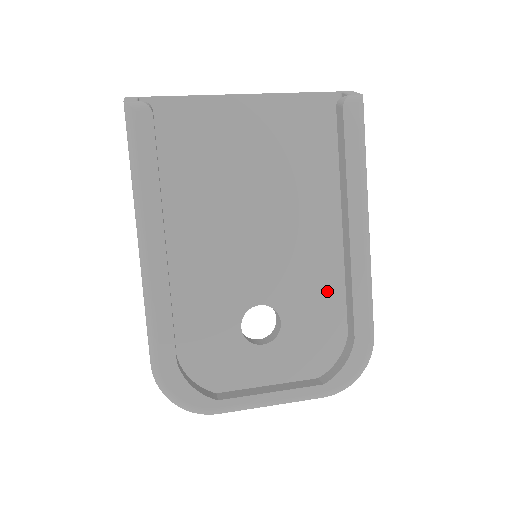
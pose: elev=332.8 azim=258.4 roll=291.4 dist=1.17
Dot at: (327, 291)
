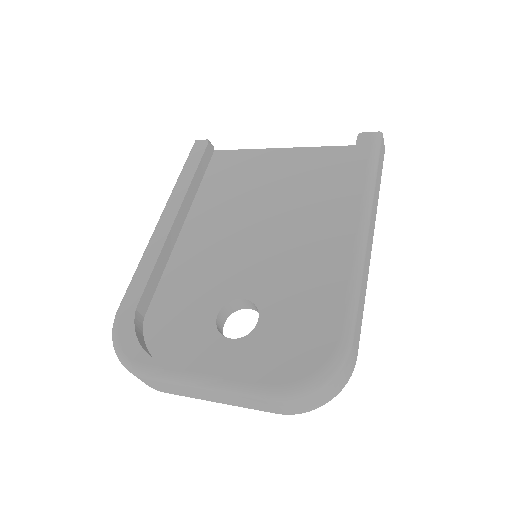
Dot at: (319, 299)
